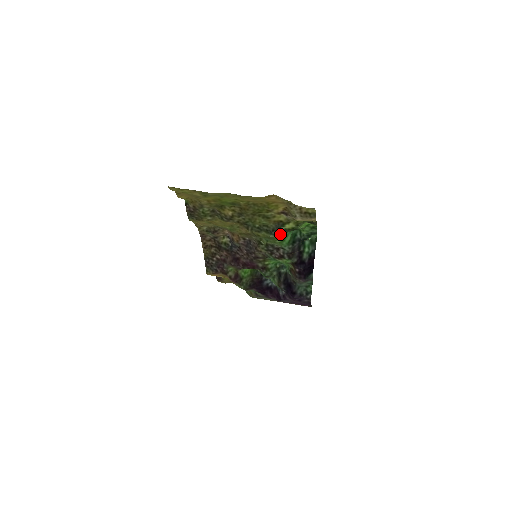
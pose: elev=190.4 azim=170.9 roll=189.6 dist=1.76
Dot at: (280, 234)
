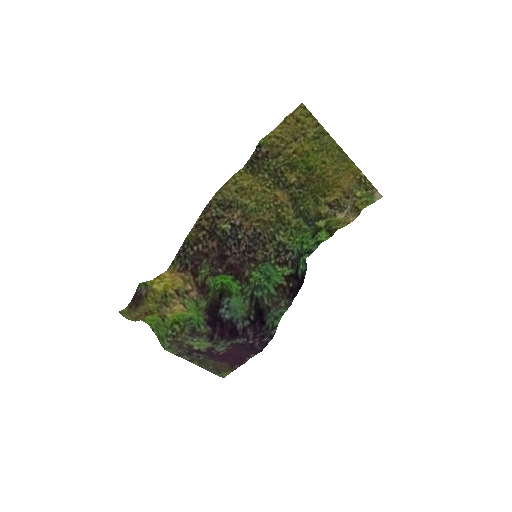
Dot at: (310, 229)
